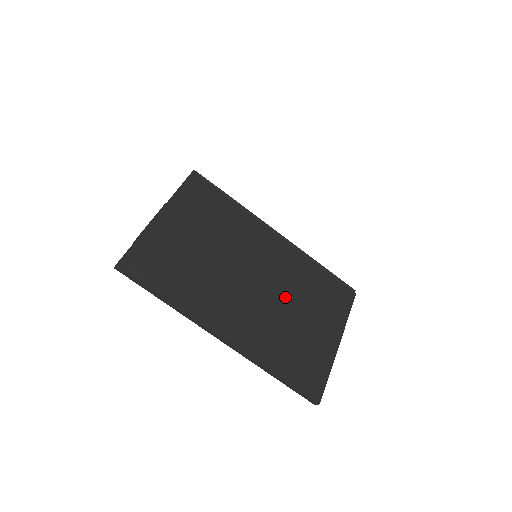
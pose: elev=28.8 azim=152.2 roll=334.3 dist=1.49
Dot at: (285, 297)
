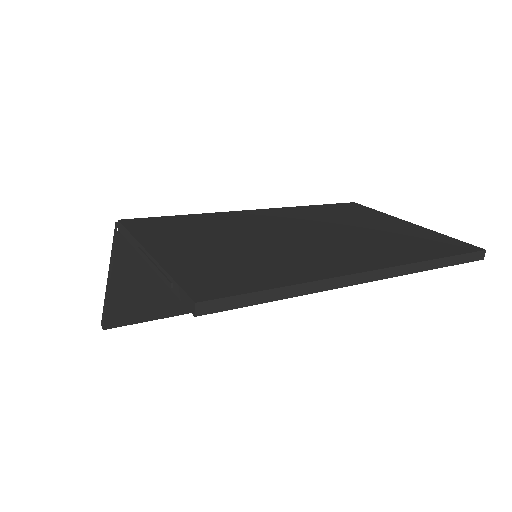
Dot at: (336, 227)
